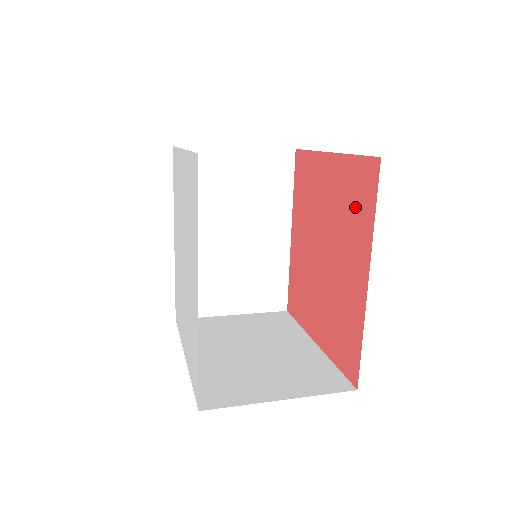
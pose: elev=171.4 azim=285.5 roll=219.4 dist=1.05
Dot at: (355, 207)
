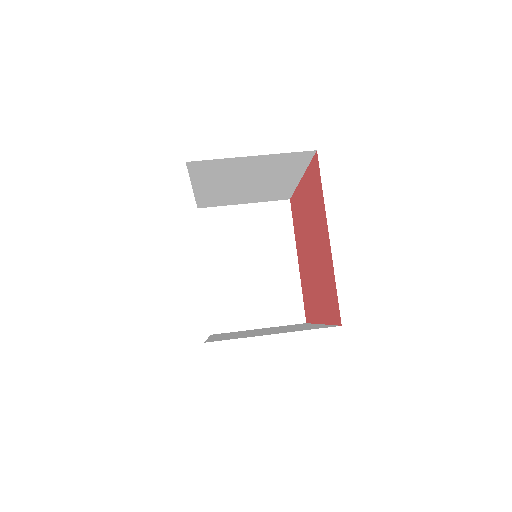
Dot at: (327, 295)
